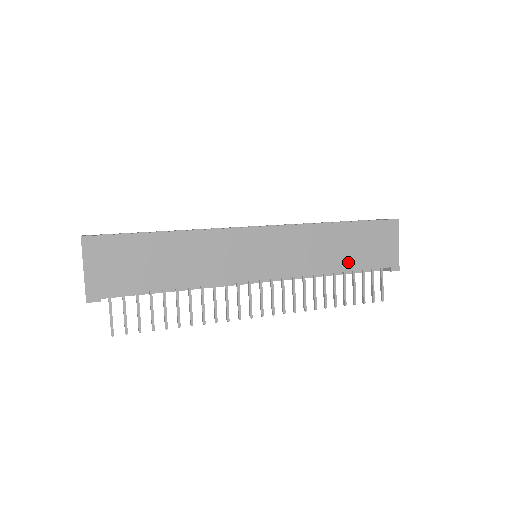
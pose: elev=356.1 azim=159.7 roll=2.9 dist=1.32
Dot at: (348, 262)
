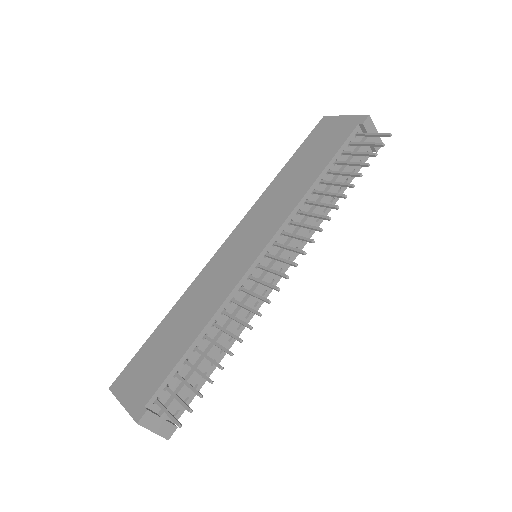
Dot at: (319, 165)
